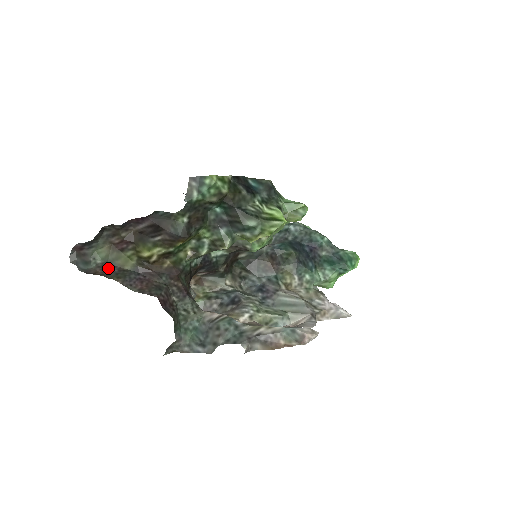
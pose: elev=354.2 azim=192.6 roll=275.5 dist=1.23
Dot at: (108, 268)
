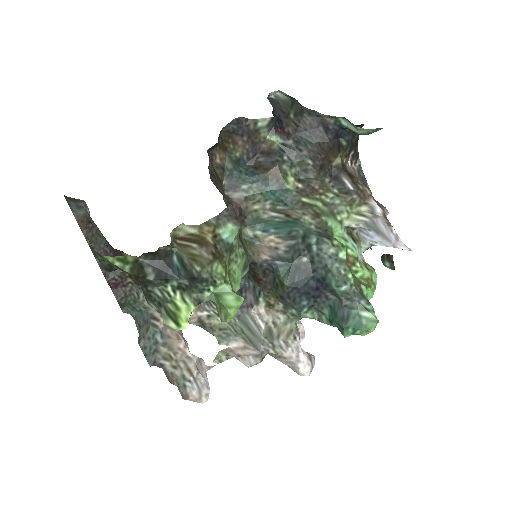
Dot at: (90, 224)
